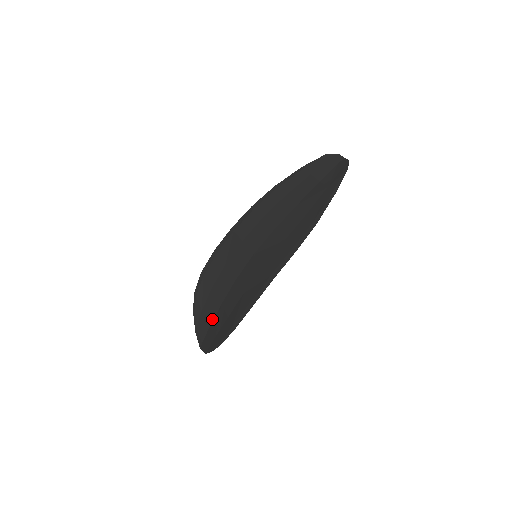
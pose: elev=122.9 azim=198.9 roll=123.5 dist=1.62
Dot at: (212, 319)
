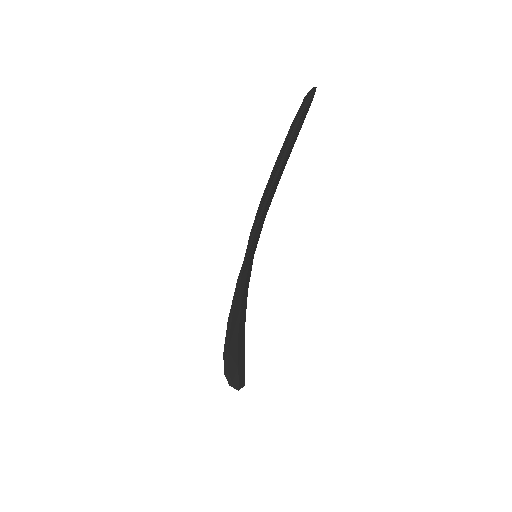
Dot at: occluded
